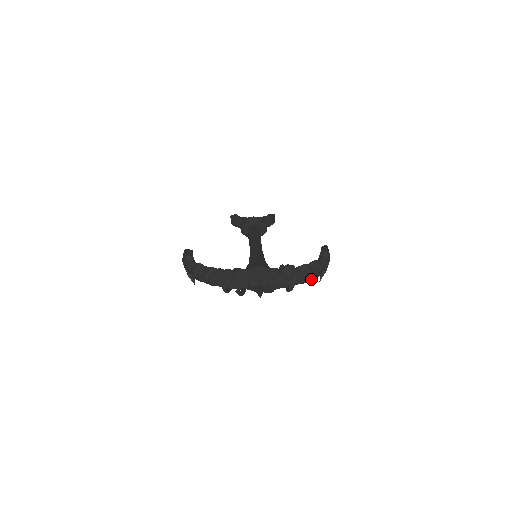
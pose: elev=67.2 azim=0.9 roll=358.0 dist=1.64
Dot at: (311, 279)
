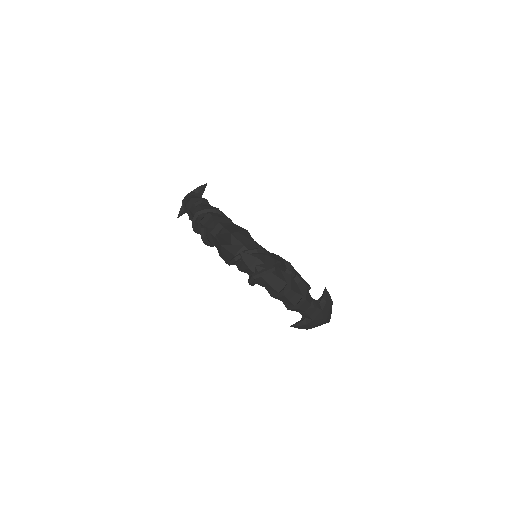
Dot at: (284, 294)
